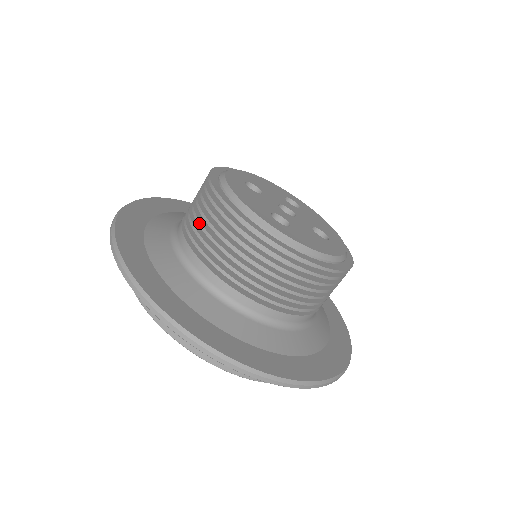
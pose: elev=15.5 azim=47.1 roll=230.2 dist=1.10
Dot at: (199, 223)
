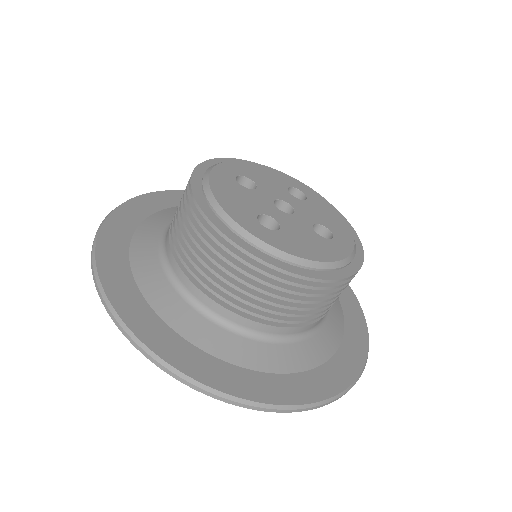
Dot at: (179, 229)
